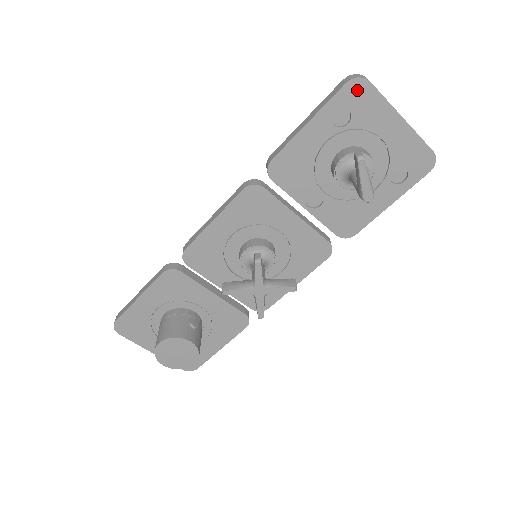
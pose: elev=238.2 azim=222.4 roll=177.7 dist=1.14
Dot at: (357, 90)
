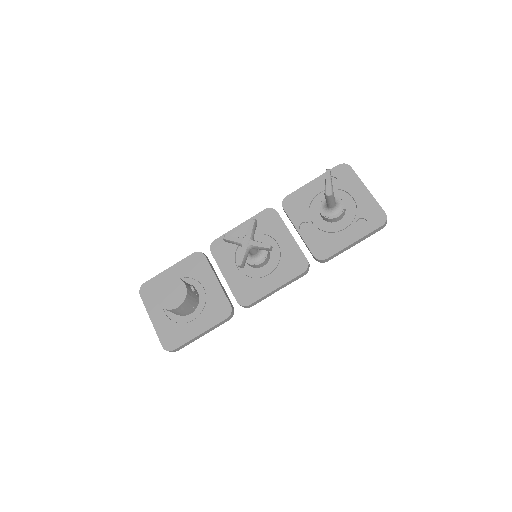
Dot at: (343, 169)
